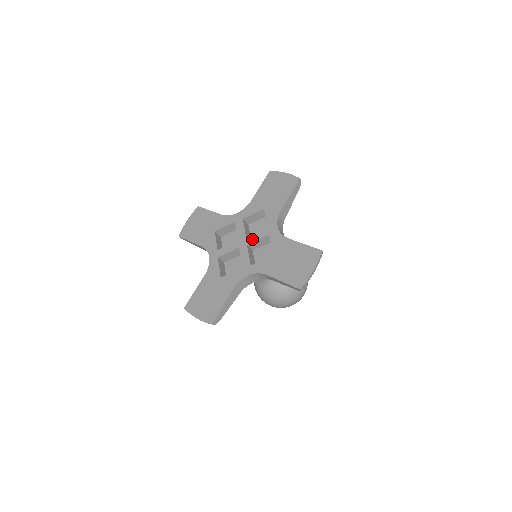
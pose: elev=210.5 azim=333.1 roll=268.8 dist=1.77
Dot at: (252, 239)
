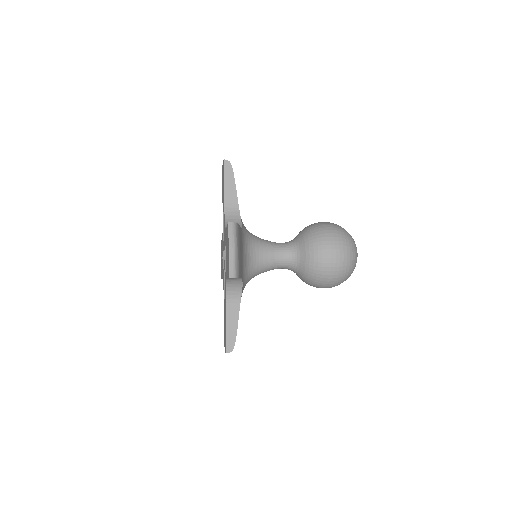
Dot at: (224, 265)
